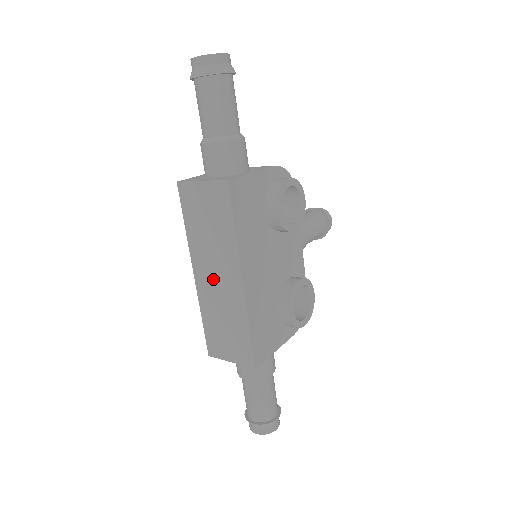
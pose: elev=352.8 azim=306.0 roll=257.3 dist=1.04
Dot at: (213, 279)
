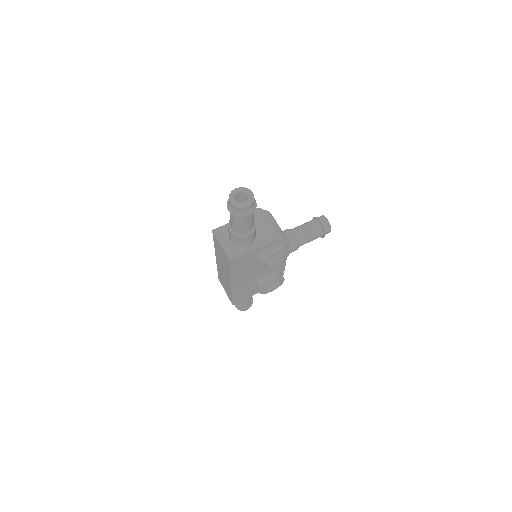
Dot at: (222, 269)
